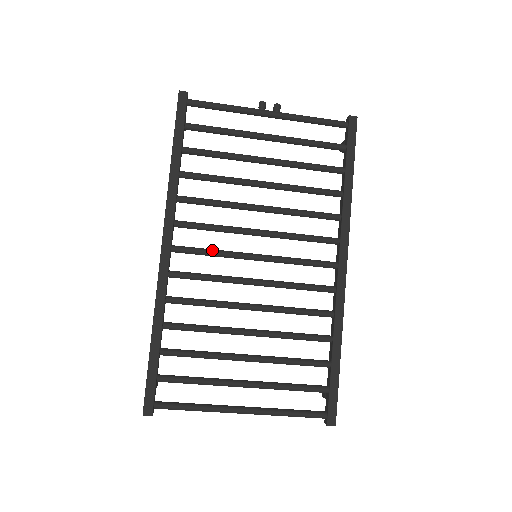
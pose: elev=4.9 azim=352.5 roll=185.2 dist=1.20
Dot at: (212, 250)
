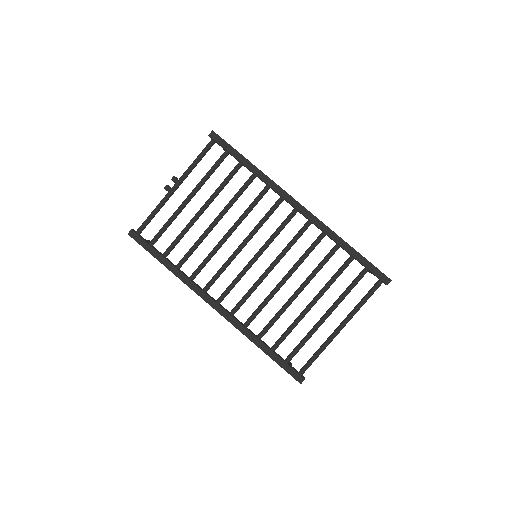
Dot at: (234, 280)
